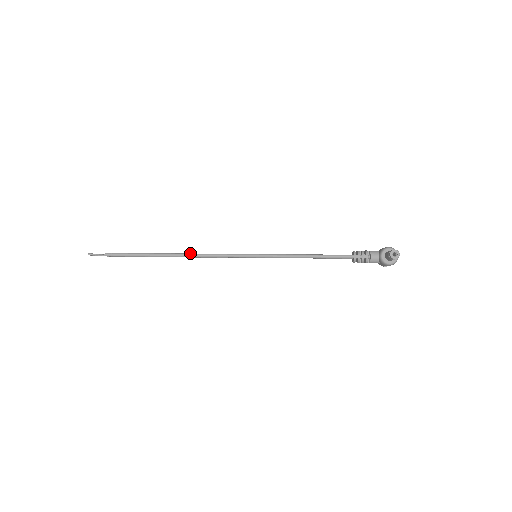
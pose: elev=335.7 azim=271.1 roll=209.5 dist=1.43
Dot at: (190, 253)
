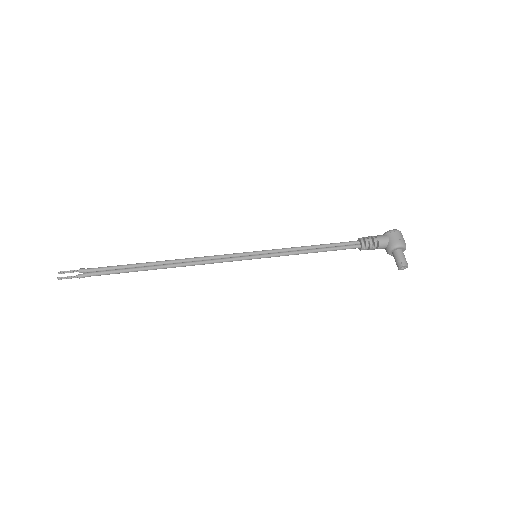
Dot at: (181, 264)
